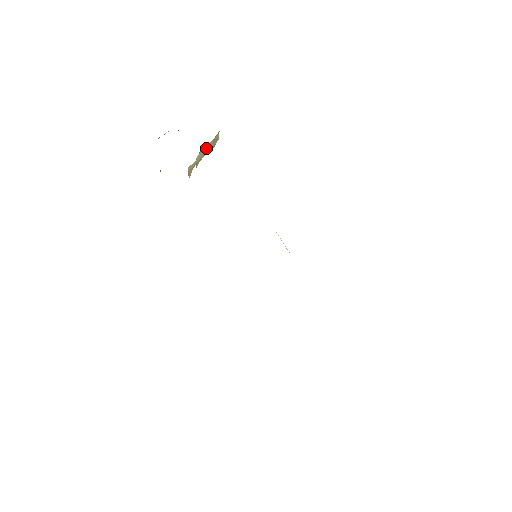
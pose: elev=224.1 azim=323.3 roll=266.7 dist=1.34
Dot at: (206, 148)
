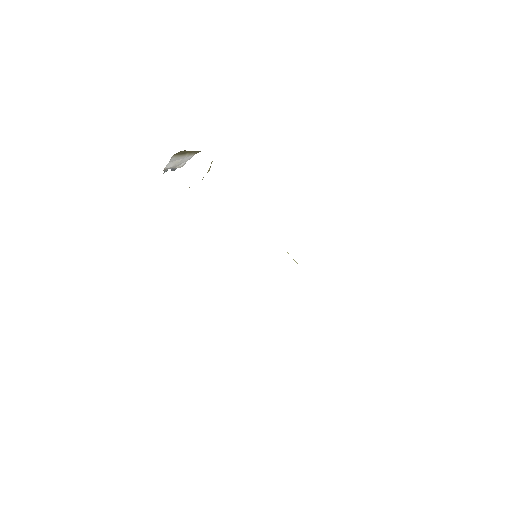
Dot at: occluded
